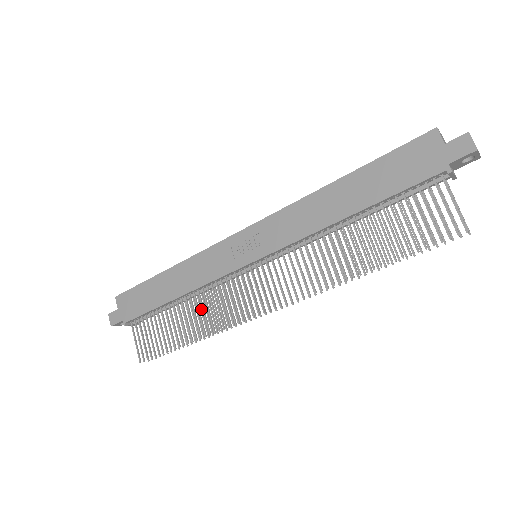
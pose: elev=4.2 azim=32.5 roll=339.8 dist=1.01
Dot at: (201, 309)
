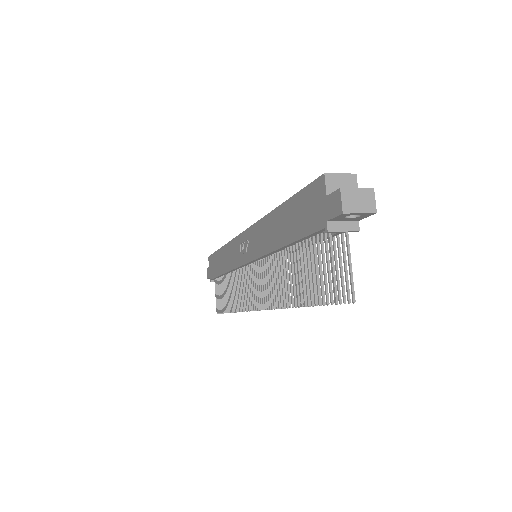
Dot at: occluded
